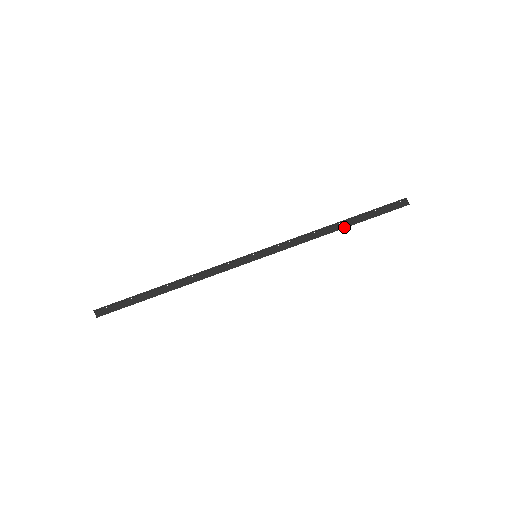
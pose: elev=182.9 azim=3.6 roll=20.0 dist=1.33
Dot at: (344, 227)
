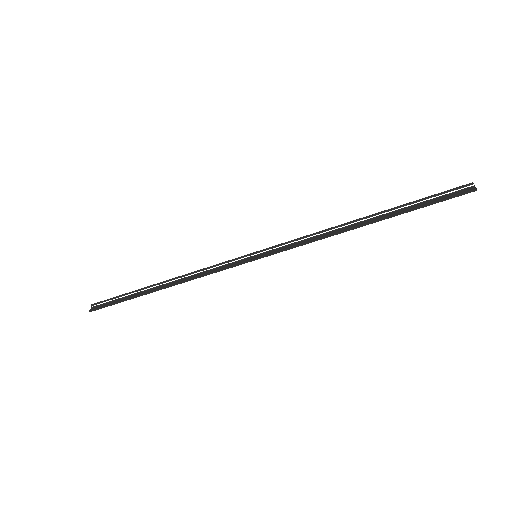
Dot at: (373, 222)
